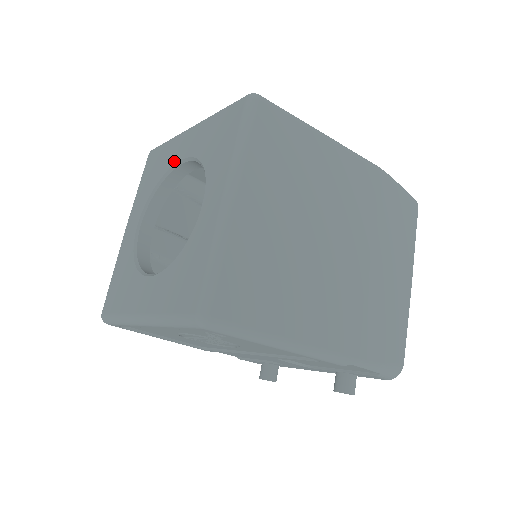
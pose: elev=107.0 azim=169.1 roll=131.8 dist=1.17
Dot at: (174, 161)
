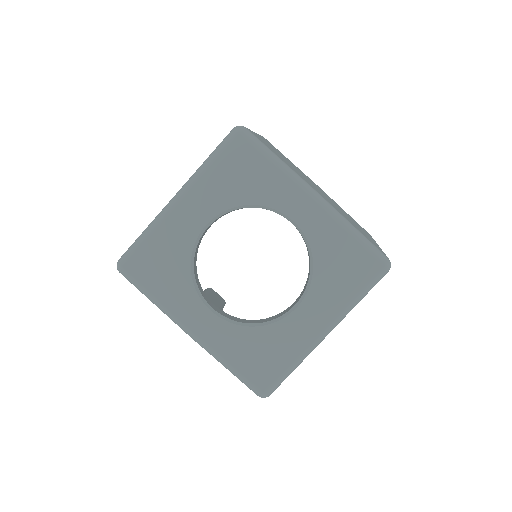
Dot at: (193, 235)
